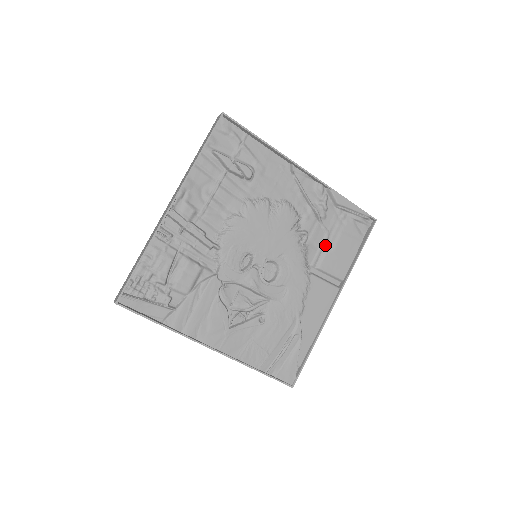
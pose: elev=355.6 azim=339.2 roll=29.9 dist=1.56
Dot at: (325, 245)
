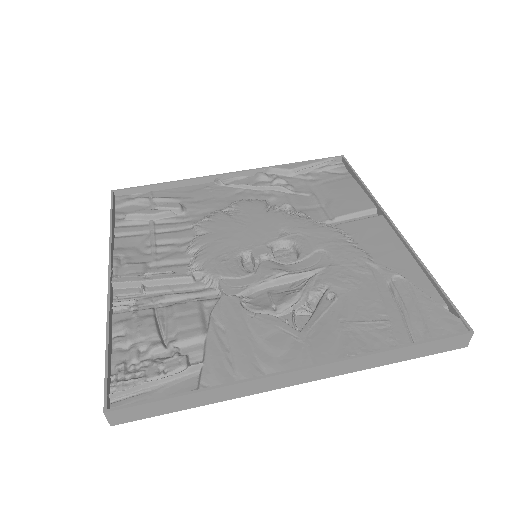
Dot at: (319, 202)
